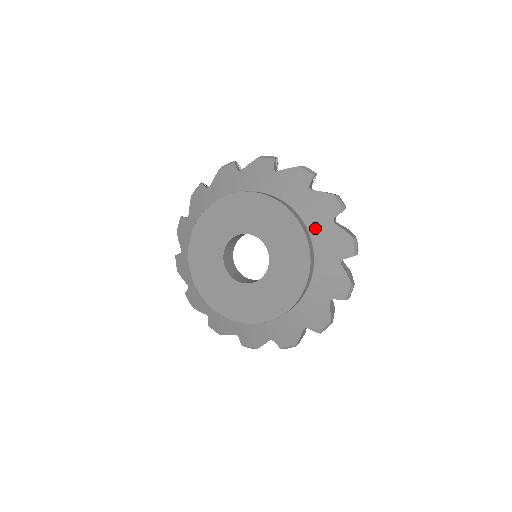
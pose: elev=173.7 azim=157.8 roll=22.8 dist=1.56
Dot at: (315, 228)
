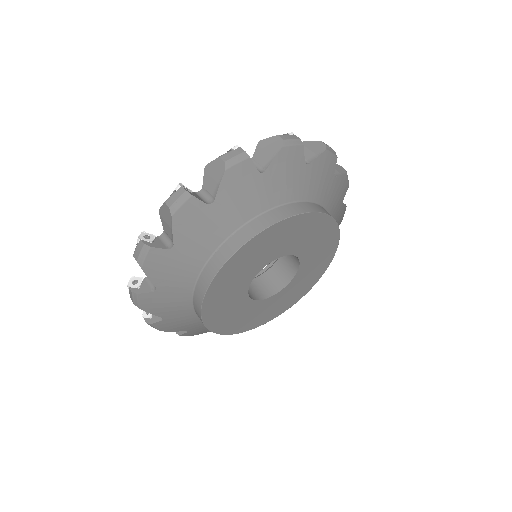
Dot at: (334, 218)
